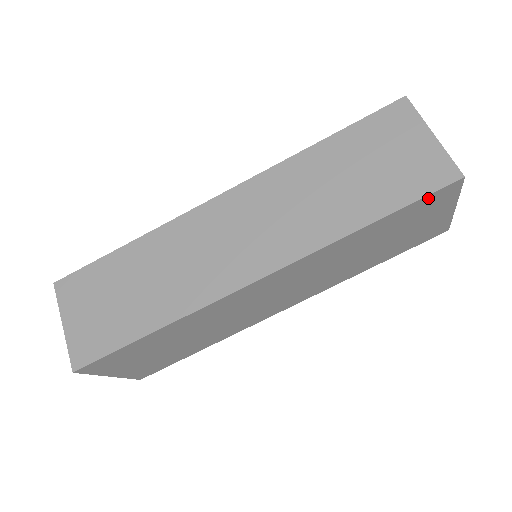
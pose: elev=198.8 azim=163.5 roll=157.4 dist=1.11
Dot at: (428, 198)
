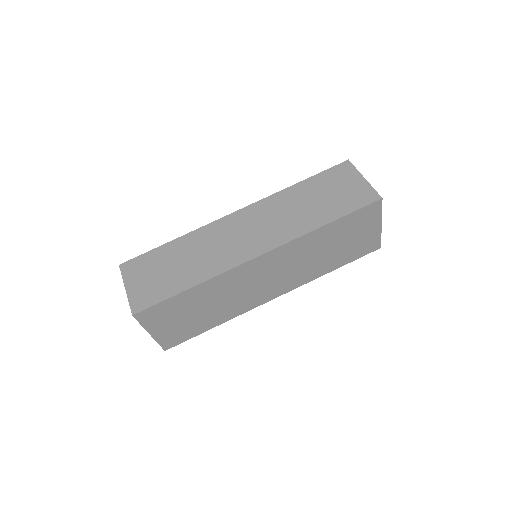
Dot at: (363, 210)
